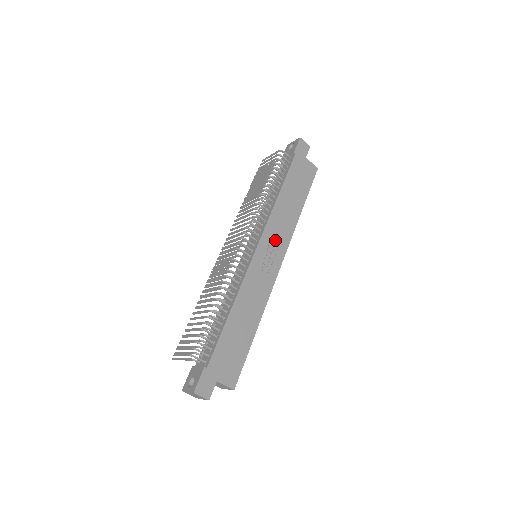
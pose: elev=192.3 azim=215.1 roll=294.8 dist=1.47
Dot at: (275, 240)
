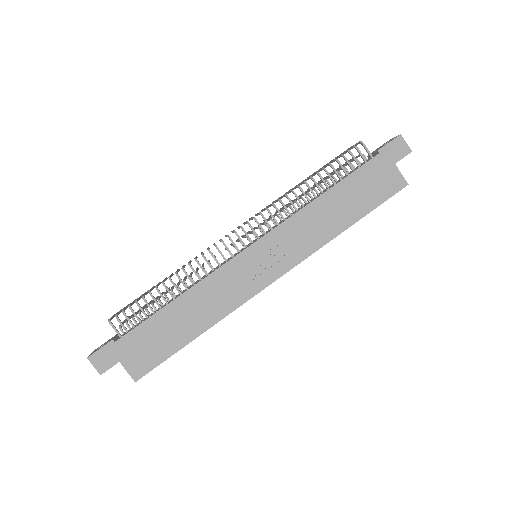
Dot at: (283, 248)
